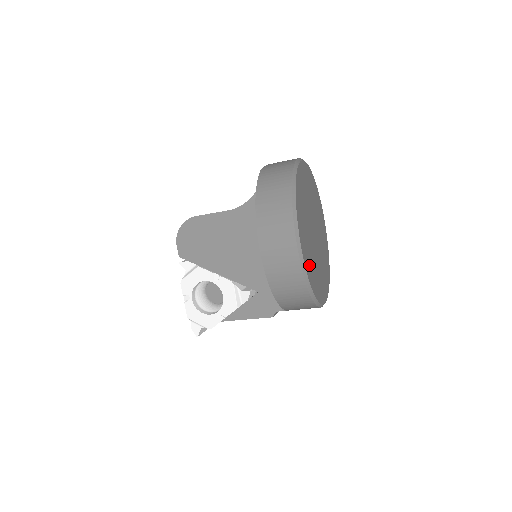
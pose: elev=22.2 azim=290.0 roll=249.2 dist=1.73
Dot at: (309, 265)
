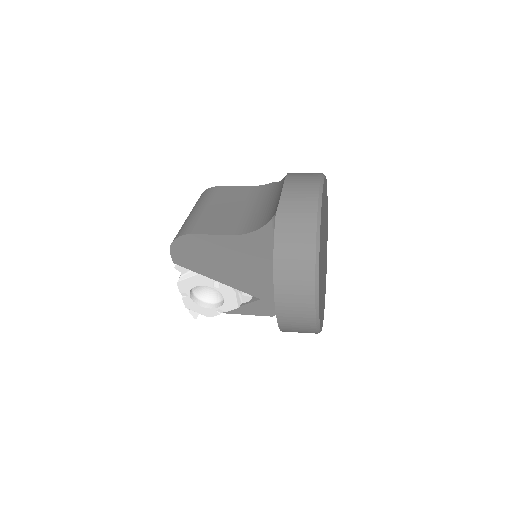
Dot at: (321, 312)
